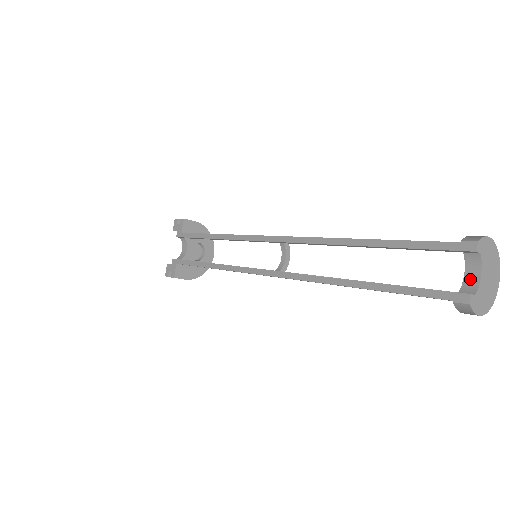
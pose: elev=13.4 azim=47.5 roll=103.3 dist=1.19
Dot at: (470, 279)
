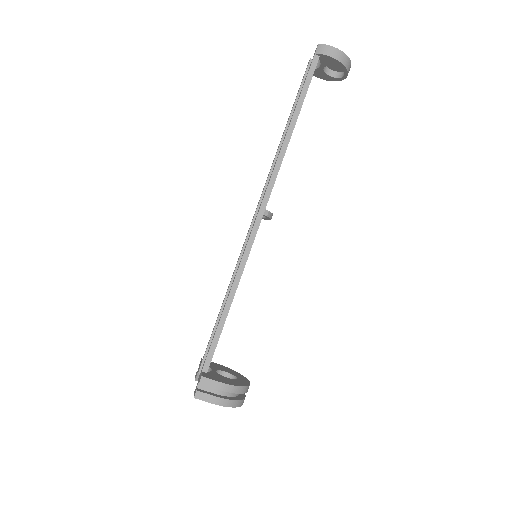
Dot at: occluded
